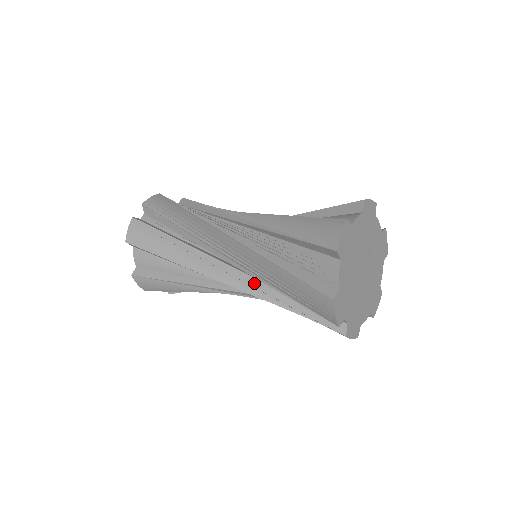
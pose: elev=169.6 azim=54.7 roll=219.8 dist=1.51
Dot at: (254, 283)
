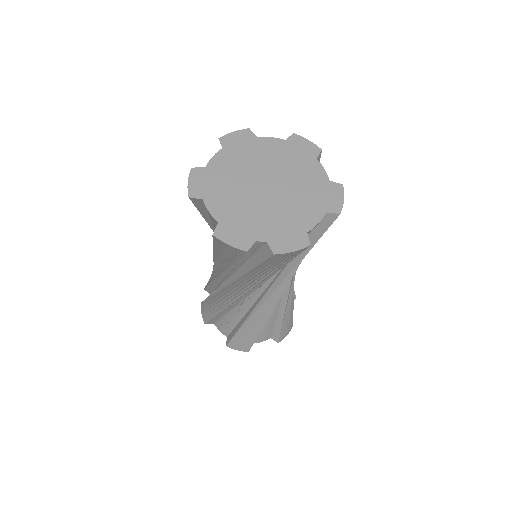
Dot at: (236, 277)
